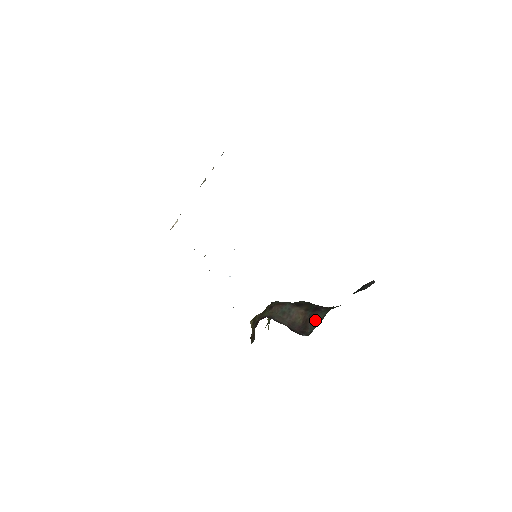
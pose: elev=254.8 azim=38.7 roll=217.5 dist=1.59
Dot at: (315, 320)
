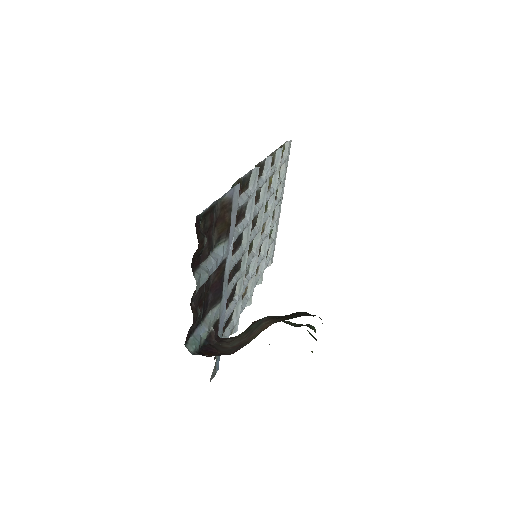
Dot at: occluded
